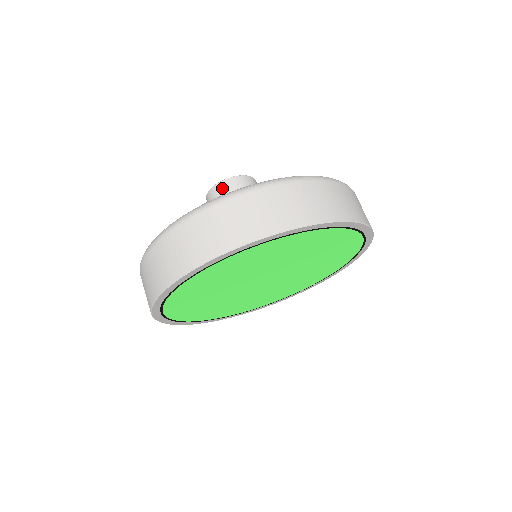
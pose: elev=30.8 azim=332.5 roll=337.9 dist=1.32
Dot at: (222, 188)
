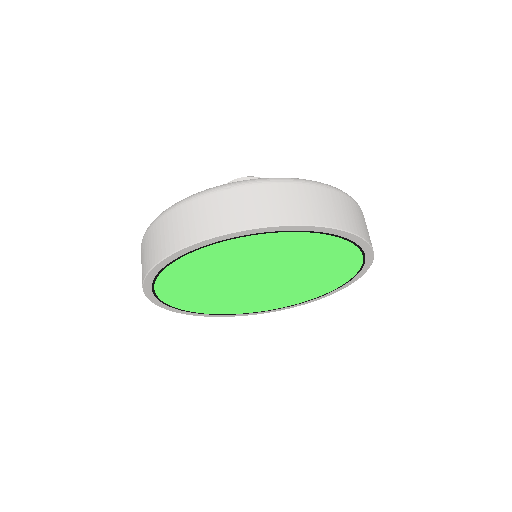
Dot at: occluded
